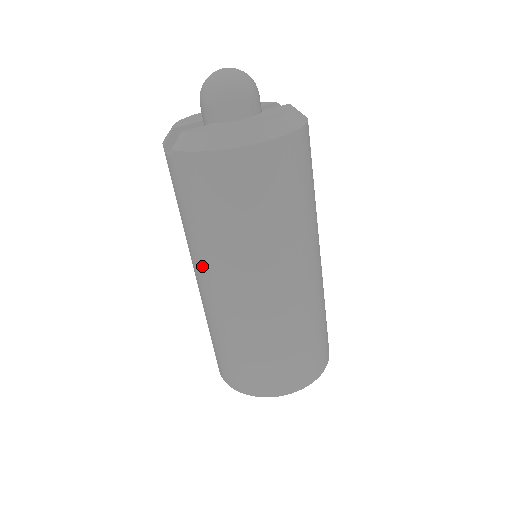
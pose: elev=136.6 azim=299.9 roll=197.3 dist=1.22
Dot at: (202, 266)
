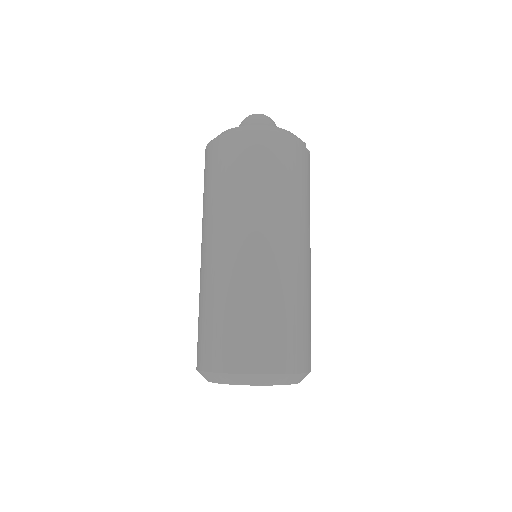
Dot at: occluded
